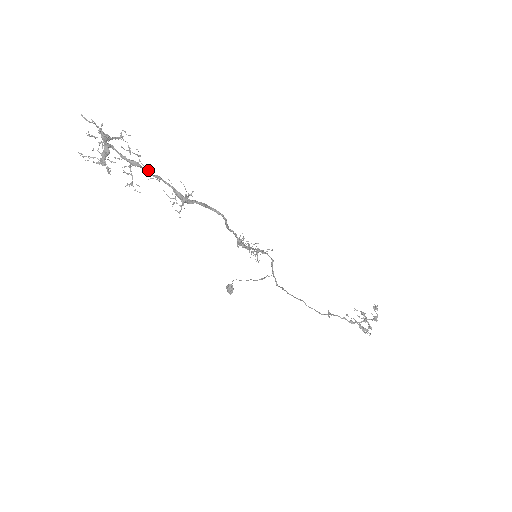
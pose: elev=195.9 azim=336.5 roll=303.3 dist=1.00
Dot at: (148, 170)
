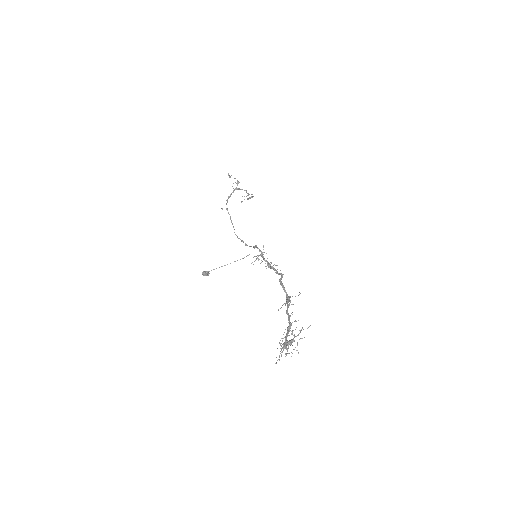
Dot at: (289, 318)
